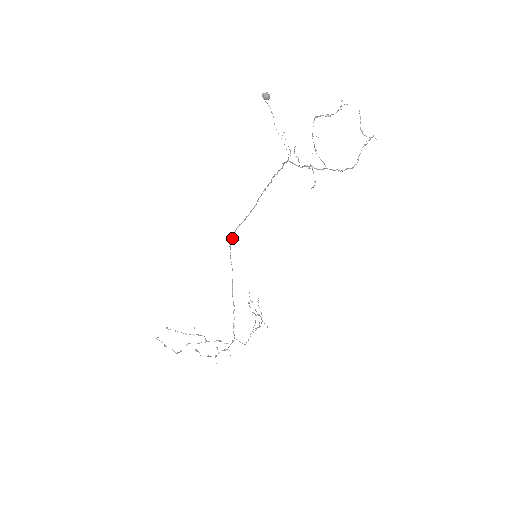
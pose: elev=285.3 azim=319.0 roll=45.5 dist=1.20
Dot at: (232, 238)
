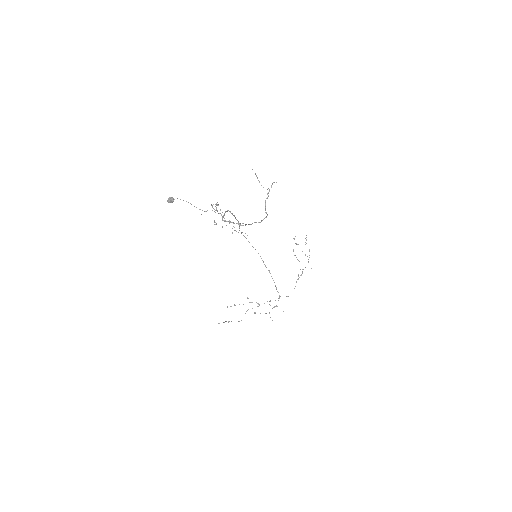
Dot at: occluded
